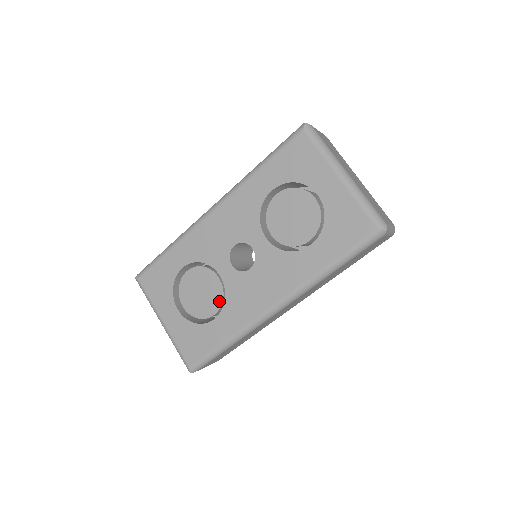
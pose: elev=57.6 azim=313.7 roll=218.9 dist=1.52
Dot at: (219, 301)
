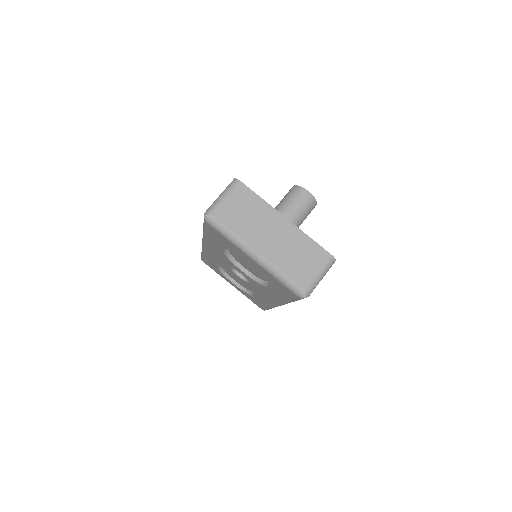
Dot at: occluded
